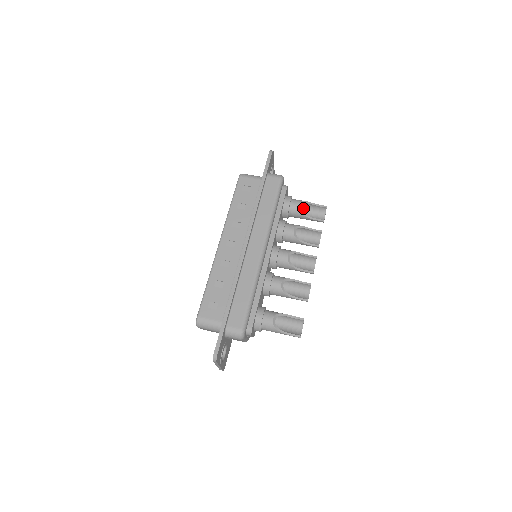
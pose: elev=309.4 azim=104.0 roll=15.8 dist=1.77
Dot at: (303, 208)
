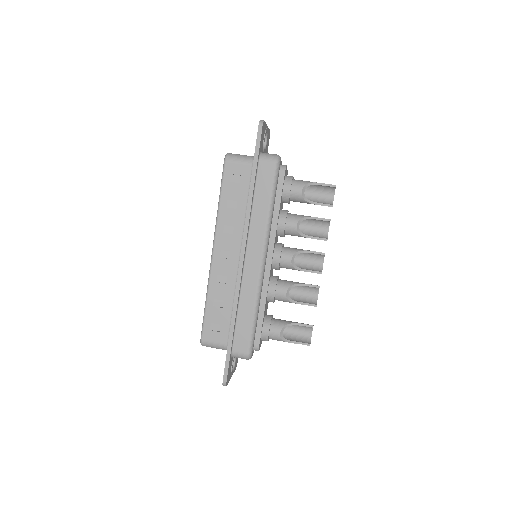
Dot at: occluded
